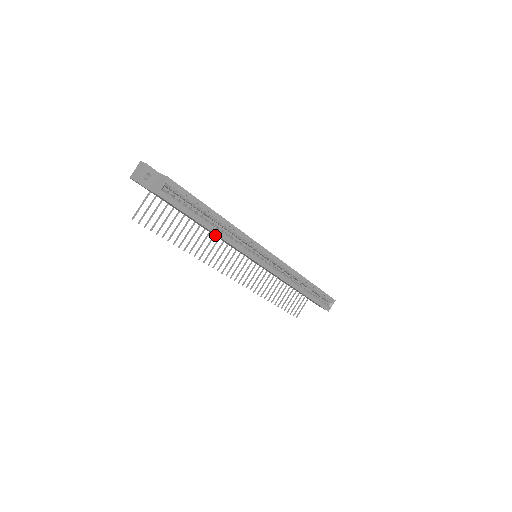
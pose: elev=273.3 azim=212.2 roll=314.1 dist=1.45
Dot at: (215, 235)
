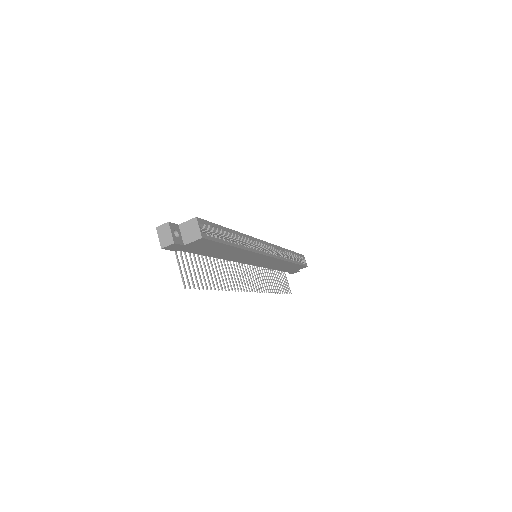
Dot at: (232, 256)
